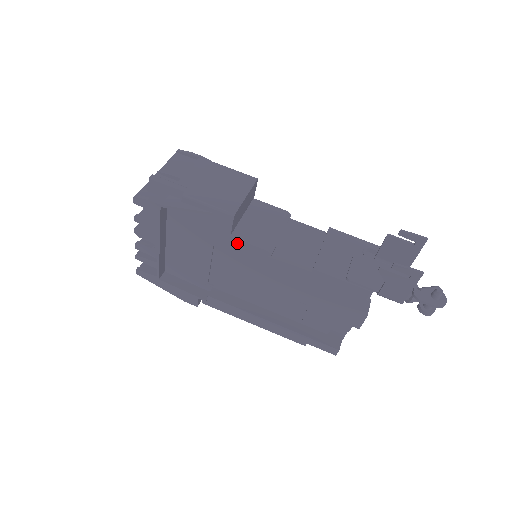
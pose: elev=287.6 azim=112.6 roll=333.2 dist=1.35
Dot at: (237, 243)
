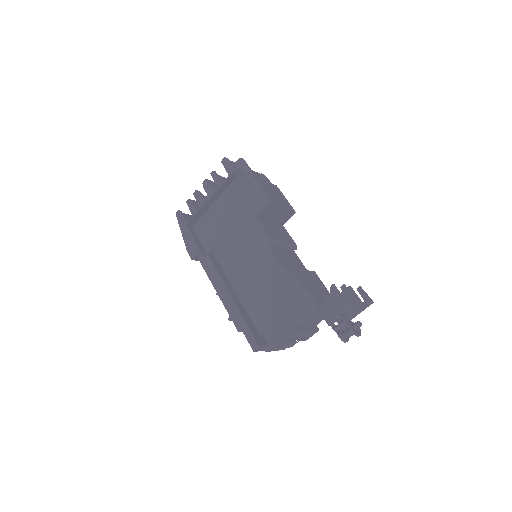
Dot at: (257, 224)
